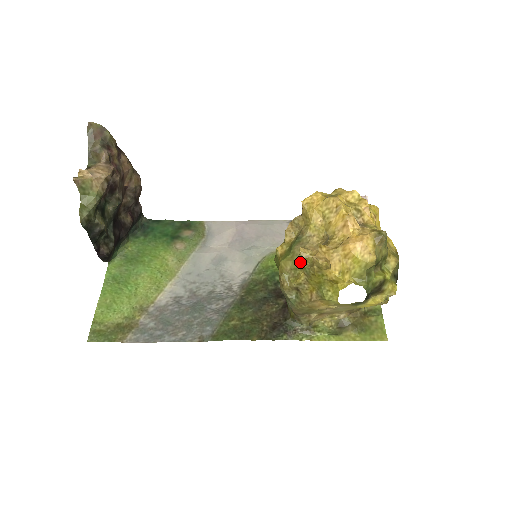
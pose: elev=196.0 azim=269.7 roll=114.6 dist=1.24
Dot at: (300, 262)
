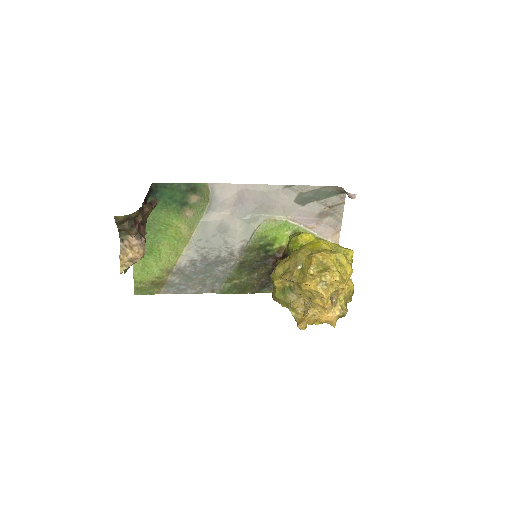
Dot at: (289, 309)
